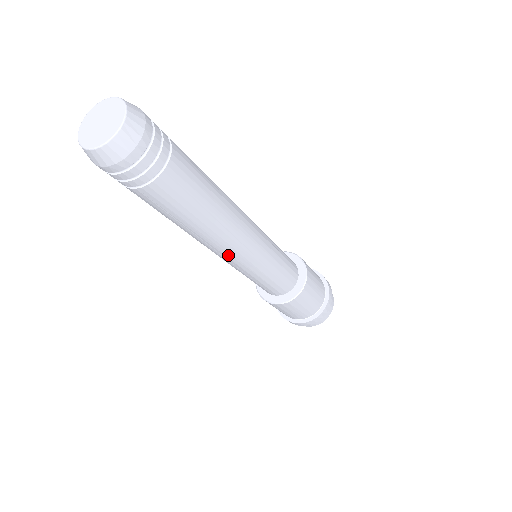
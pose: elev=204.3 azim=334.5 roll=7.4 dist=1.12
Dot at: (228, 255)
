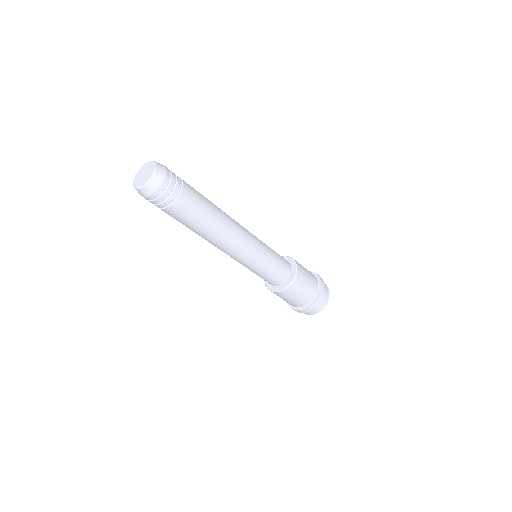
Dot at: (237, 247)
